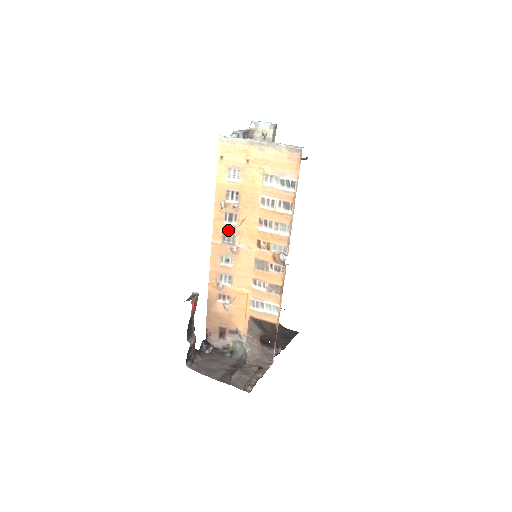
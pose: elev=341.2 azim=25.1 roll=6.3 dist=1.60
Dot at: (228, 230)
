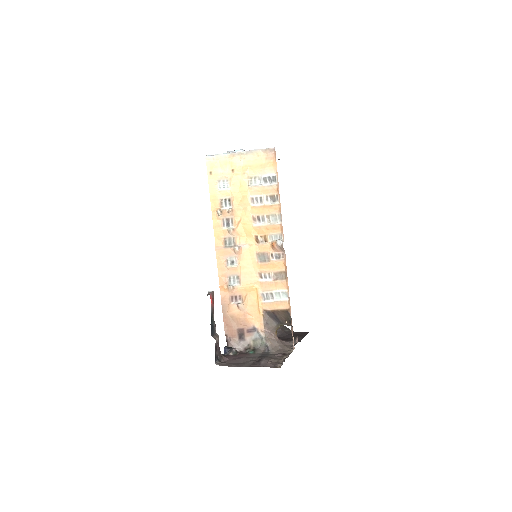
Dot at: (228, 234)
